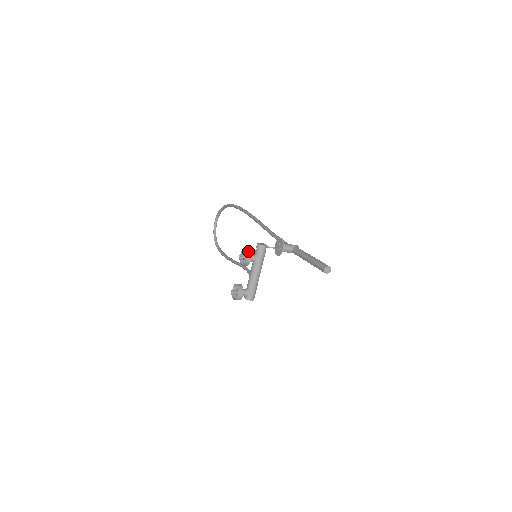
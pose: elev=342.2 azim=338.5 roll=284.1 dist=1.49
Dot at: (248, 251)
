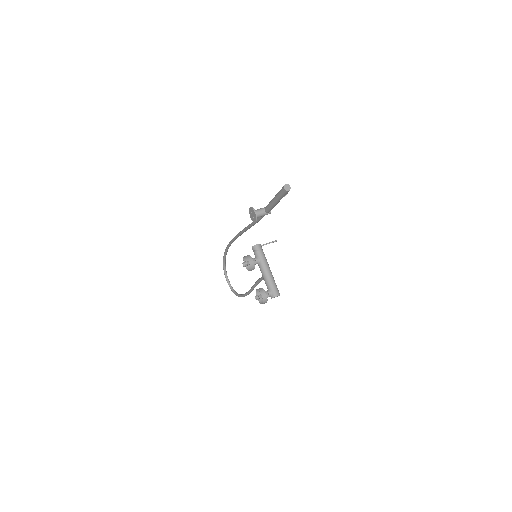
Dot at: (247, 256)
